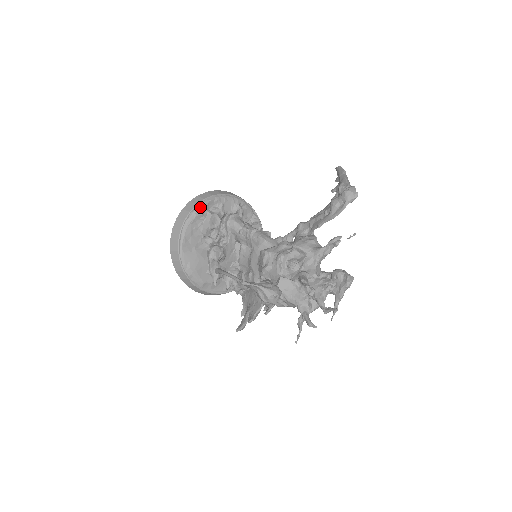
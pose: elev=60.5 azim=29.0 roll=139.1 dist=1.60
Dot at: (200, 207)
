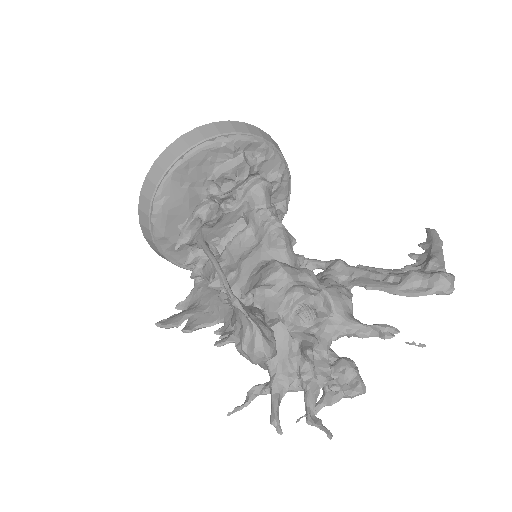
Dot at: (238, 139)
